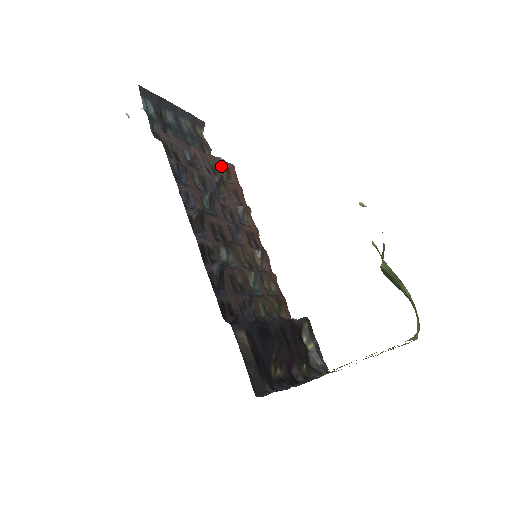
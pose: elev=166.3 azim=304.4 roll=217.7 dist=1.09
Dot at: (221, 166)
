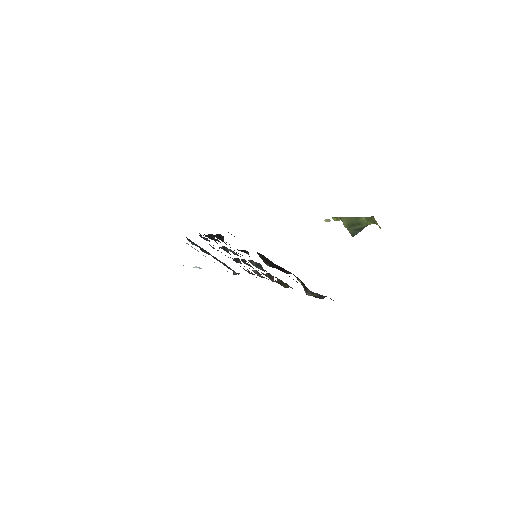
Dot at: (243, 268)
